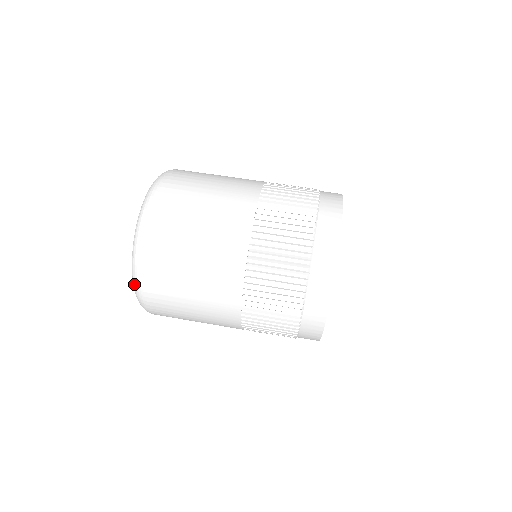
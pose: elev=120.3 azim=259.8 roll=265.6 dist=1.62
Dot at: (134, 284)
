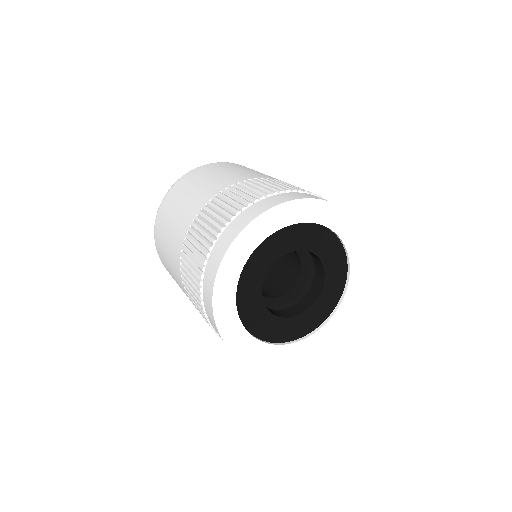
Dot at: occluded
